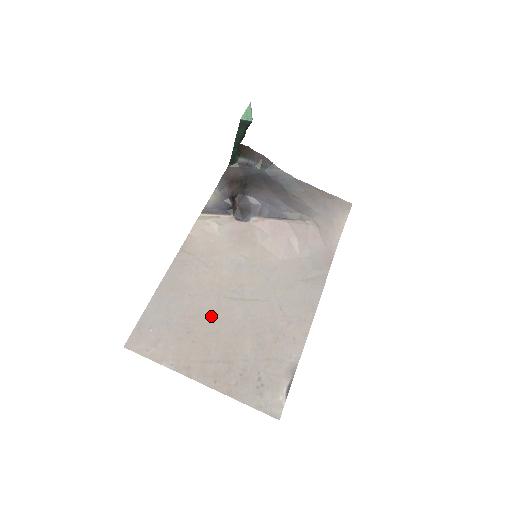
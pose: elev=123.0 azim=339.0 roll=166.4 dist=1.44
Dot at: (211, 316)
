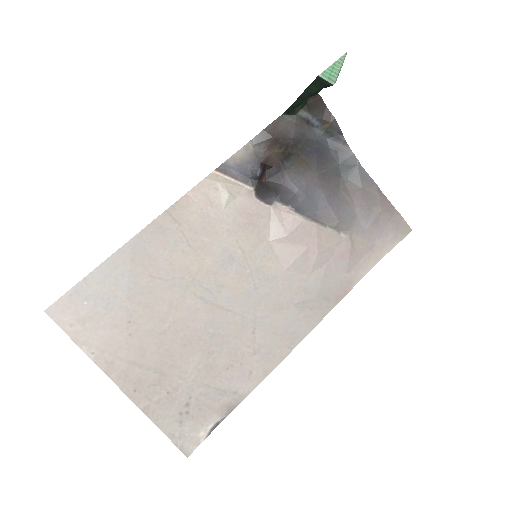
Dot at: (166, 311)
